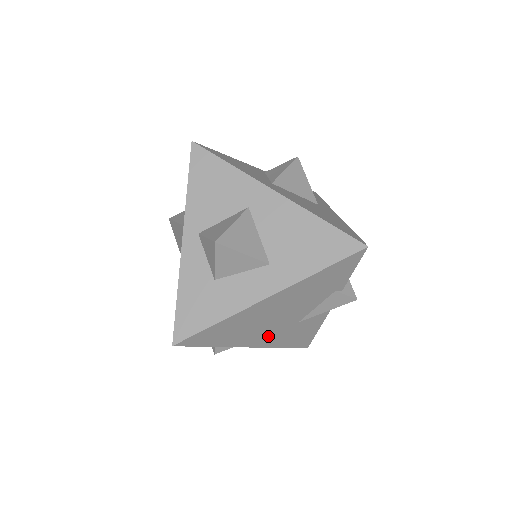
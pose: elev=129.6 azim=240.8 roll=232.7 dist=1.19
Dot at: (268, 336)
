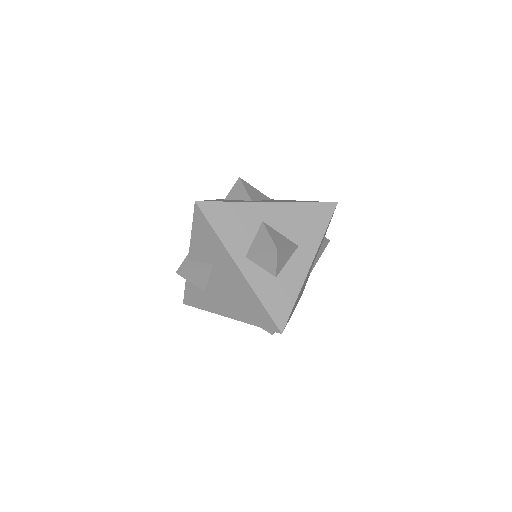
Dot at: (299, 297)
